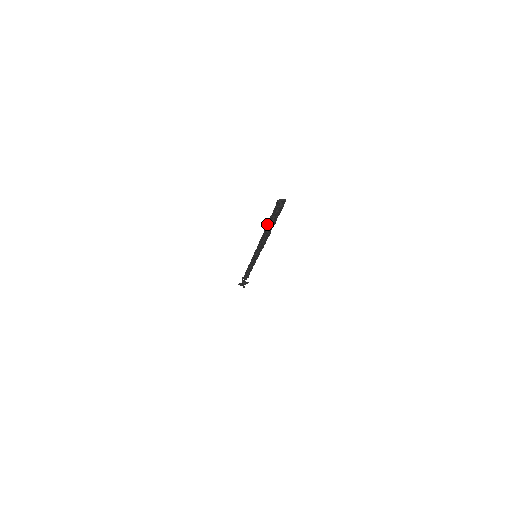
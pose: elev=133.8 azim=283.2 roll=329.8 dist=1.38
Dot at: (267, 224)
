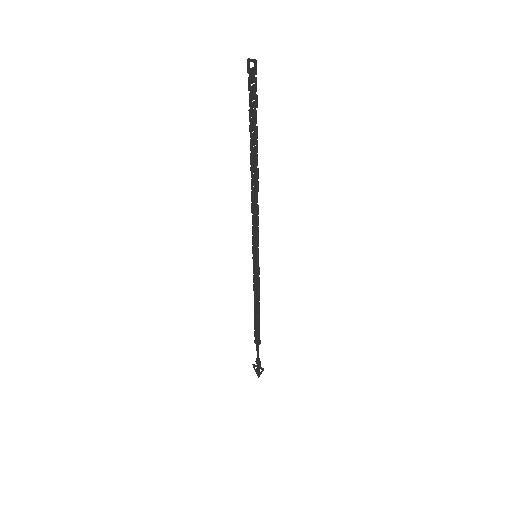
Dot at: (250, 139)
